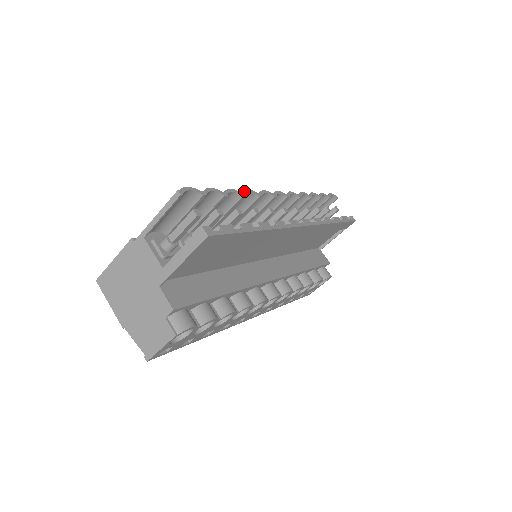
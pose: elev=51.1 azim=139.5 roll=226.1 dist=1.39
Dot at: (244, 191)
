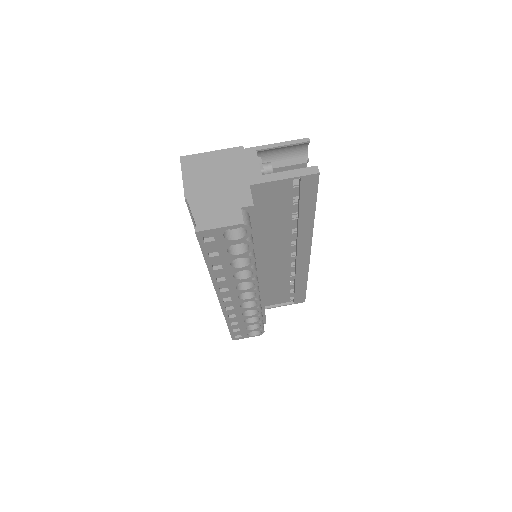
Dot at: occluded
